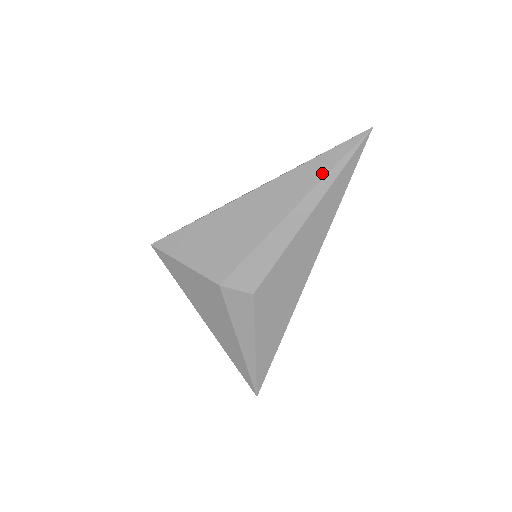
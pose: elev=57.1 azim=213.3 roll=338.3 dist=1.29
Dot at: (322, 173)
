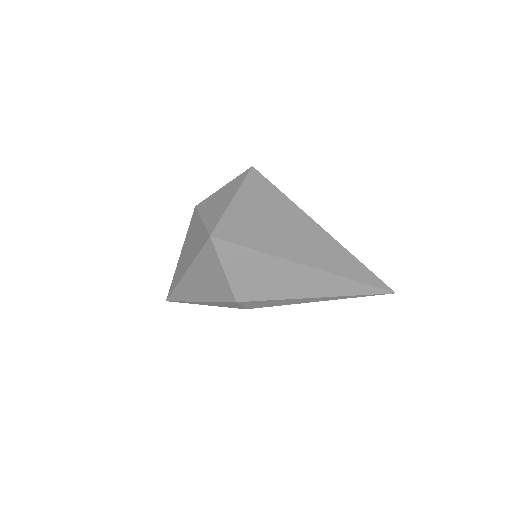
Dot at: (352, 293)
